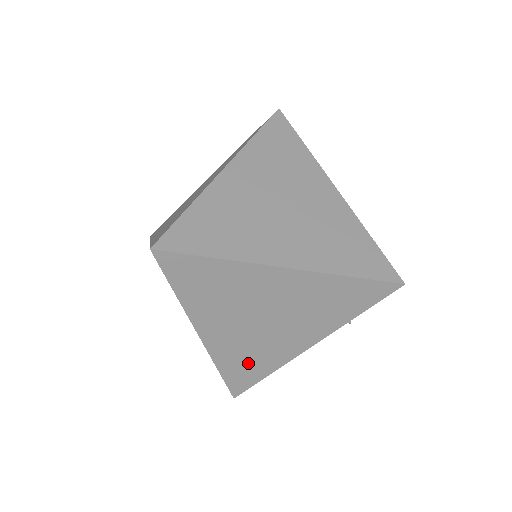
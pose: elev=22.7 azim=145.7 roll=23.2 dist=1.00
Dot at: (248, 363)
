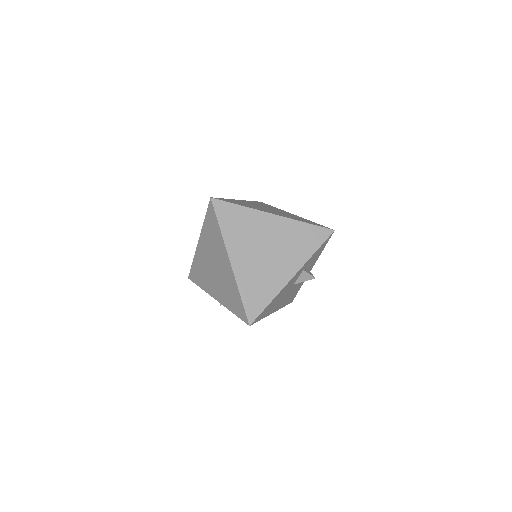
Dot at: (258, 288)
